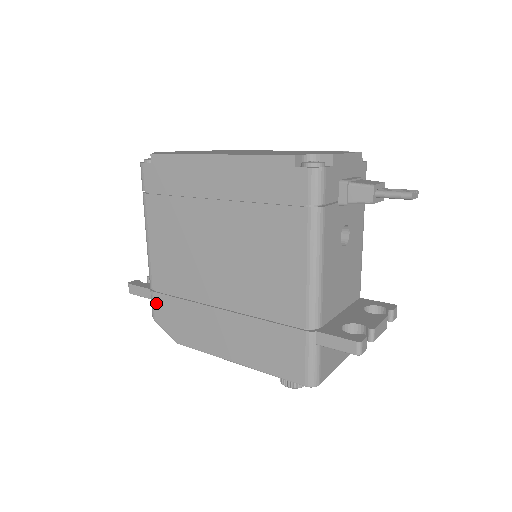
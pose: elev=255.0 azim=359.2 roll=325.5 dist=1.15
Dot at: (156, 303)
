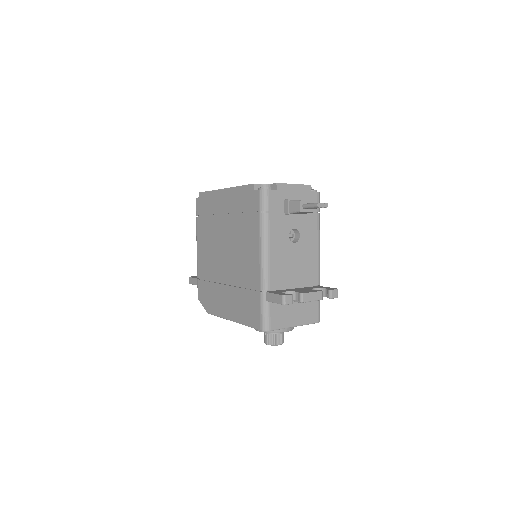
Dot at: (199, 287)
